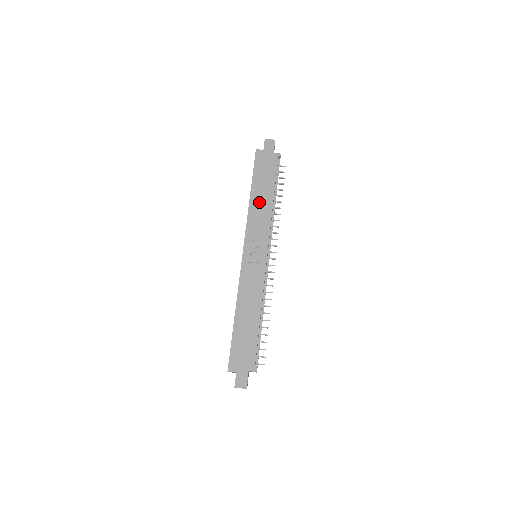
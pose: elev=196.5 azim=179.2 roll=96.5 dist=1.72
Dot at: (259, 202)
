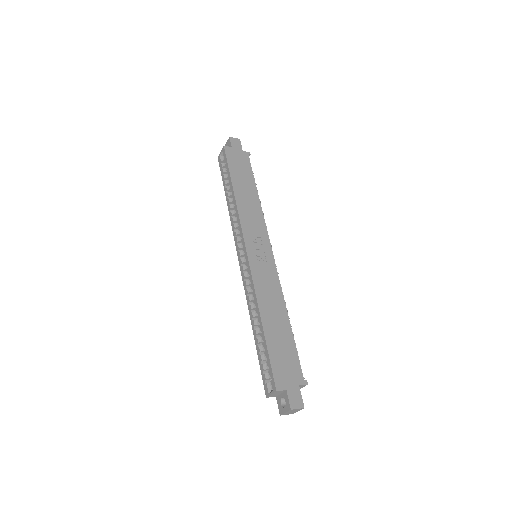
Dot at: (245, 197)
